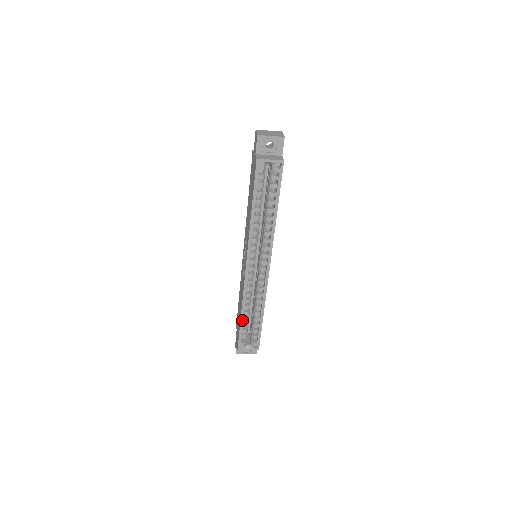
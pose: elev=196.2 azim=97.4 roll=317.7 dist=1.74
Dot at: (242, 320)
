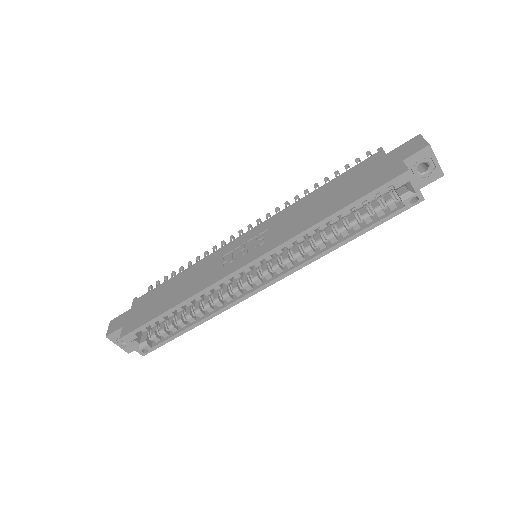
Dot at: (168, 313)
